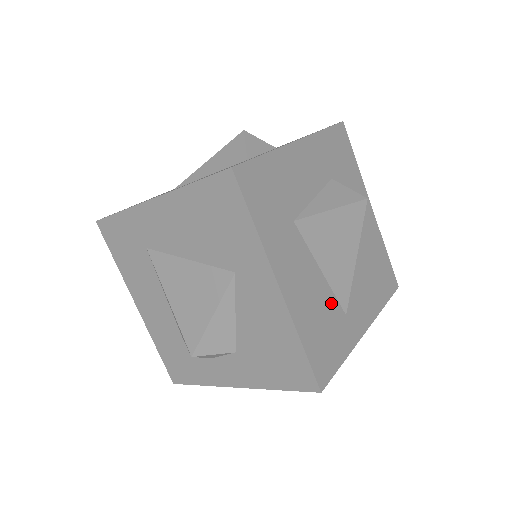
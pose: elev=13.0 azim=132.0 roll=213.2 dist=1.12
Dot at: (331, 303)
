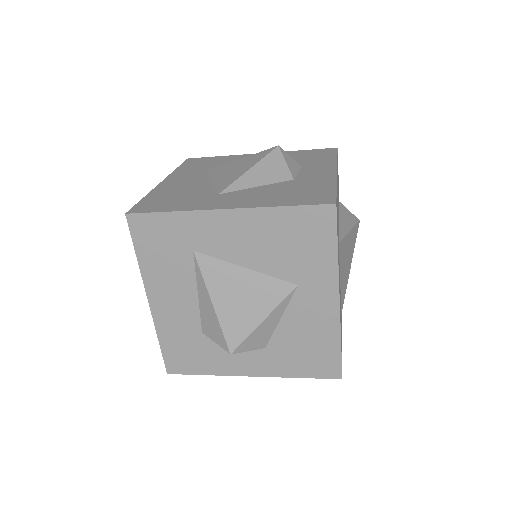
Dot at: occluded
